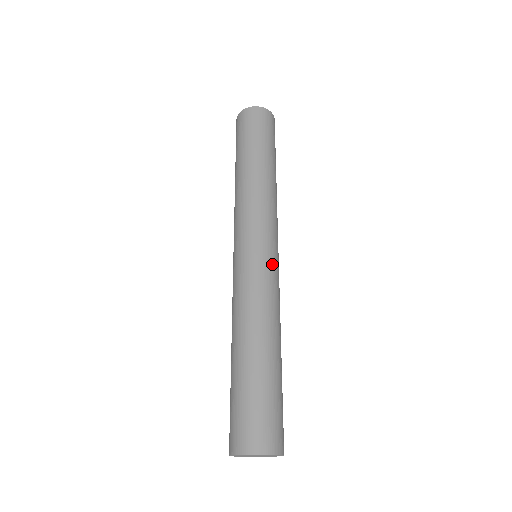
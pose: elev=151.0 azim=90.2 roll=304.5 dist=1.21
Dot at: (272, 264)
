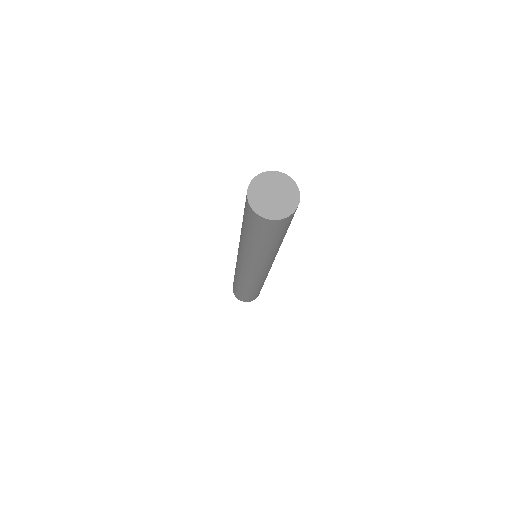
Dot at: (257, 277)
